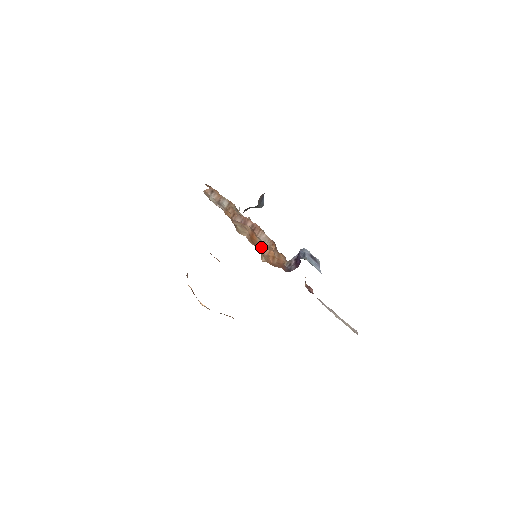
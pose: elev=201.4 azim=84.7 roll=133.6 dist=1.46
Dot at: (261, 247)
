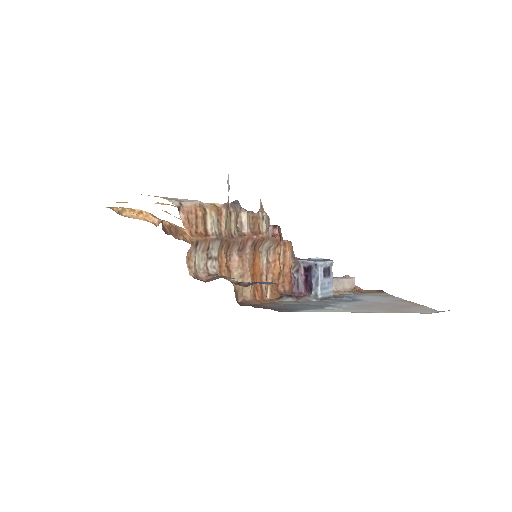
Dot at: (266, 279)
